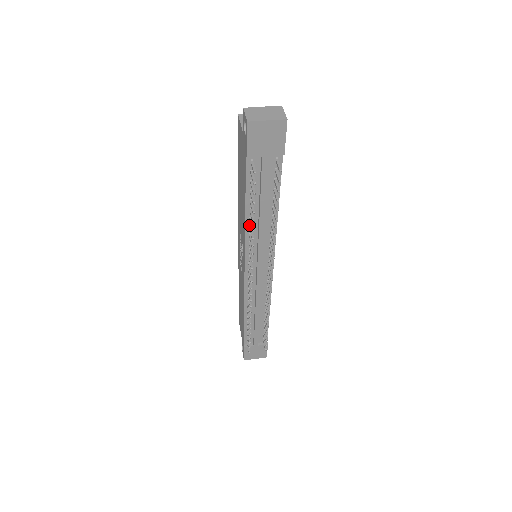
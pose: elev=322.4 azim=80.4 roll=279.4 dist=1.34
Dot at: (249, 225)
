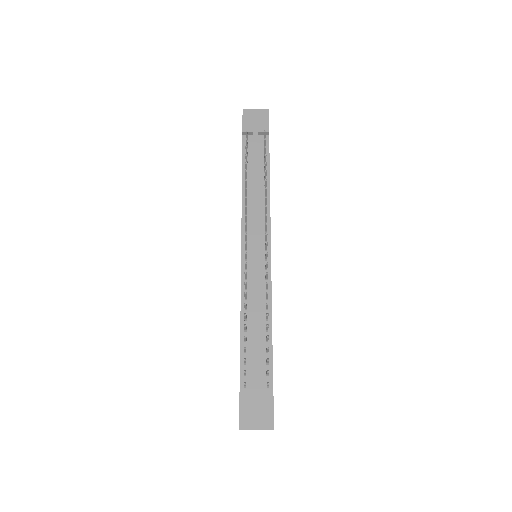
Dot at: (245, 195)
